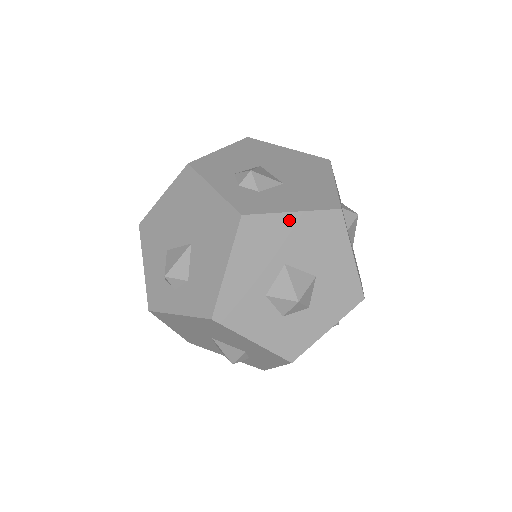
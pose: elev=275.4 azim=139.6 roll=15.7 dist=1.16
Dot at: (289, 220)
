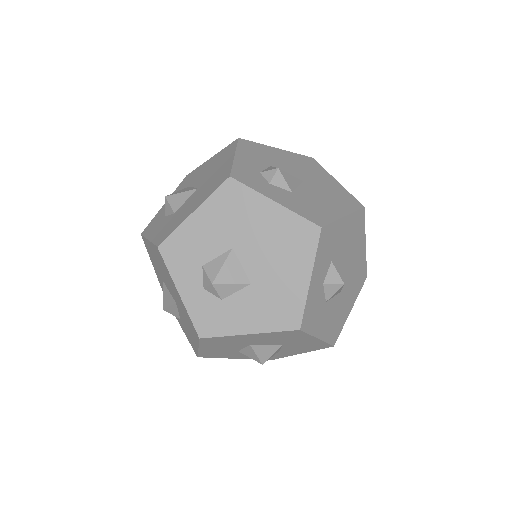
Dot at: (246, 336)
